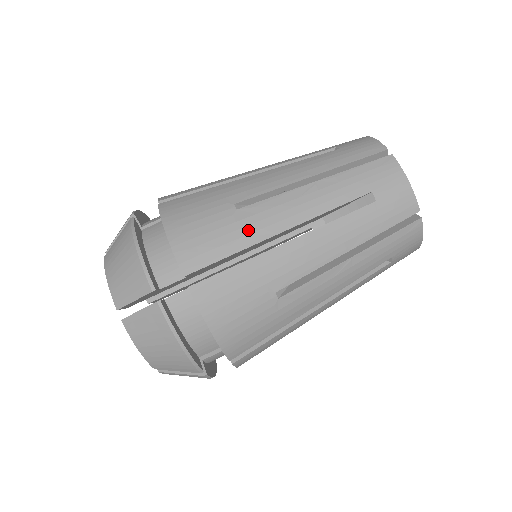
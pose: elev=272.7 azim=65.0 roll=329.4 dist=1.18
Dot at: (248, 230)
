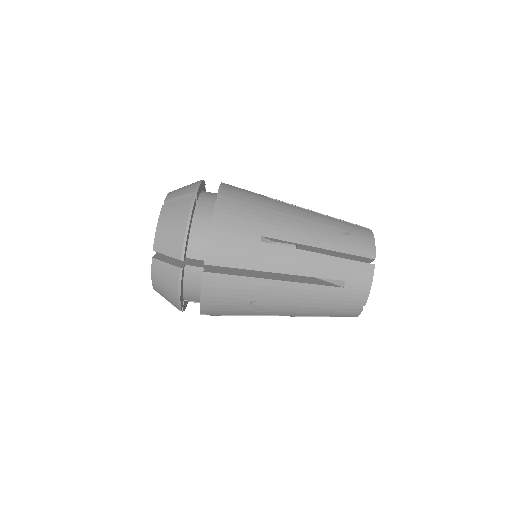
Dot at: (259, 260)
